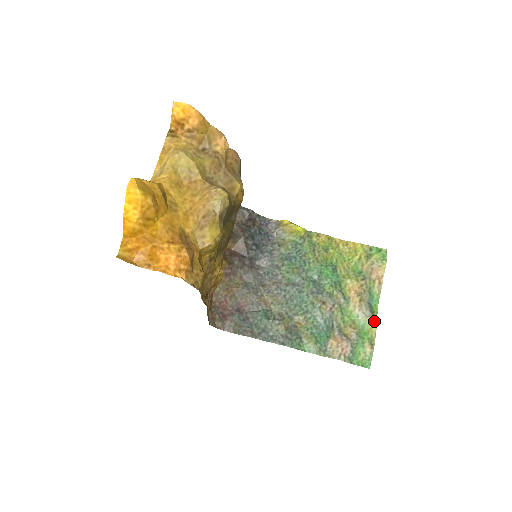
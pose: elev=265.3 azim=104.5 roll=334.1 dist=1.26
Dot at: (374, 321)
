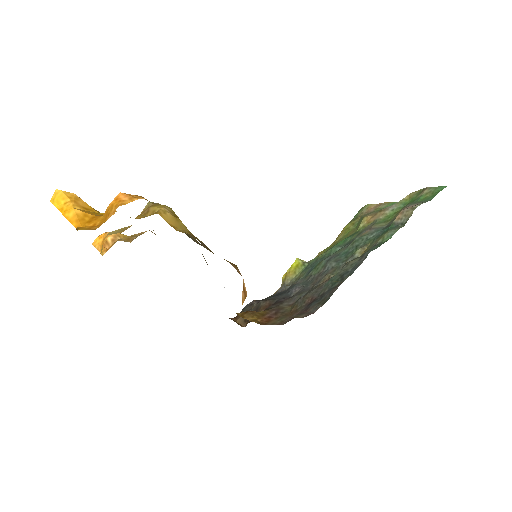
Dot at: (405, 197)
